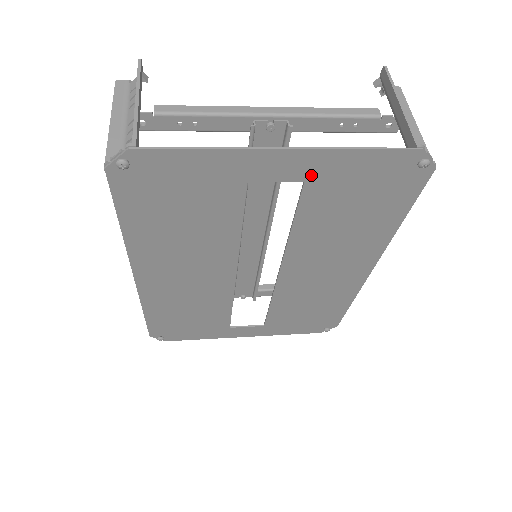
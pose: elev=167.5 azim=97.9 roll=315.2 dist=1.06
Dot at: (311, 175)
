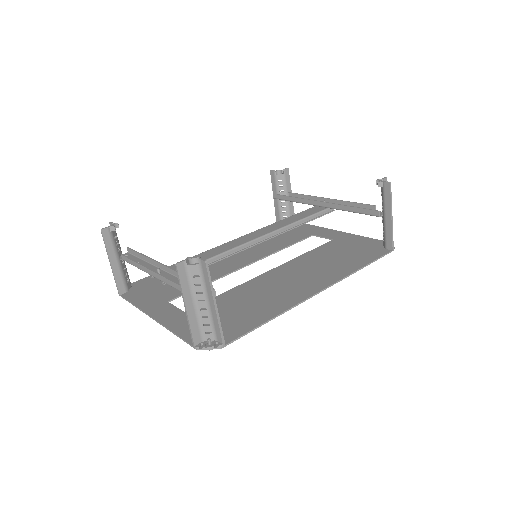
Dot at: (181, 316)
